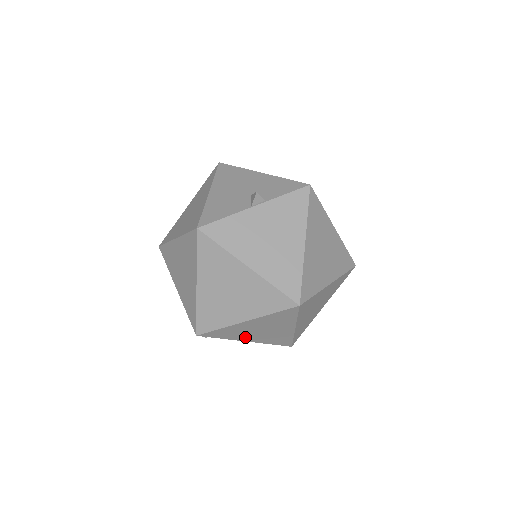
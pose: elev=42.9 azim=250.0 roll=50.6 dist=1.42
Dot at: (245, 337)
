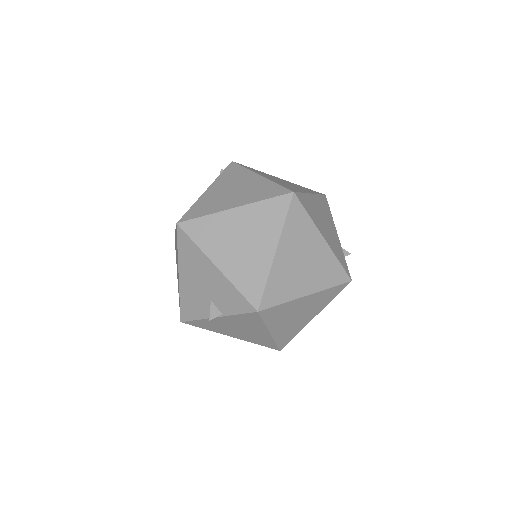
Dot at: occluded
